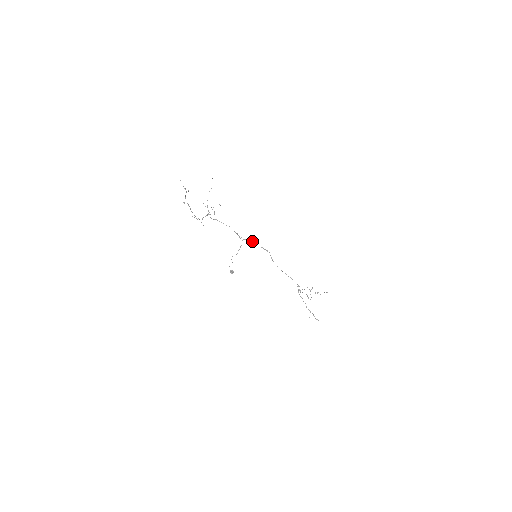
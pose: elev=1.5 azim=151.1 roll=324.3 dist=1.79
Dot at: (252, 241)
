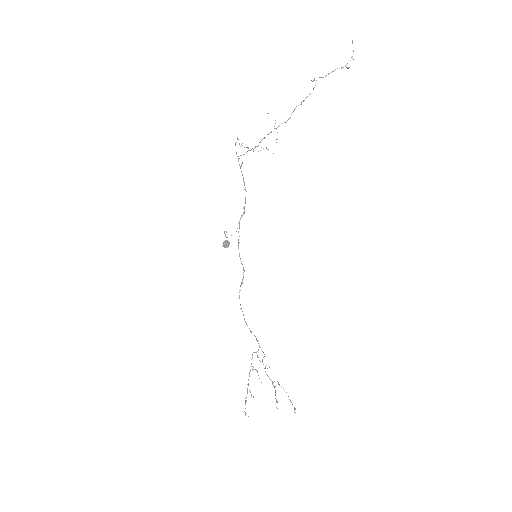
Dot at: (238, 246)
